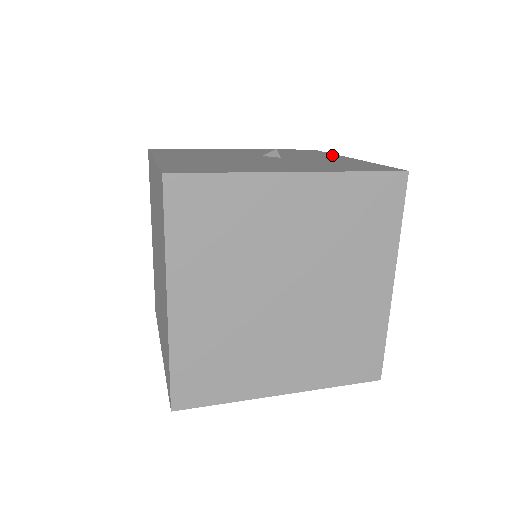
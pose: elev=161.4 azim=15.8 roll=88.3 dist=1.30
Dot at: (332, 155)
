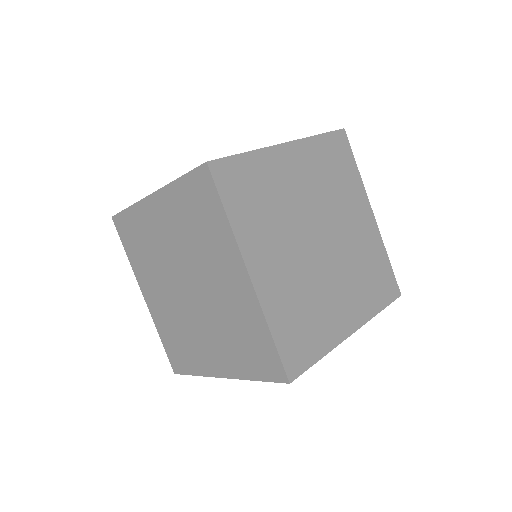
Dot at: occluded
